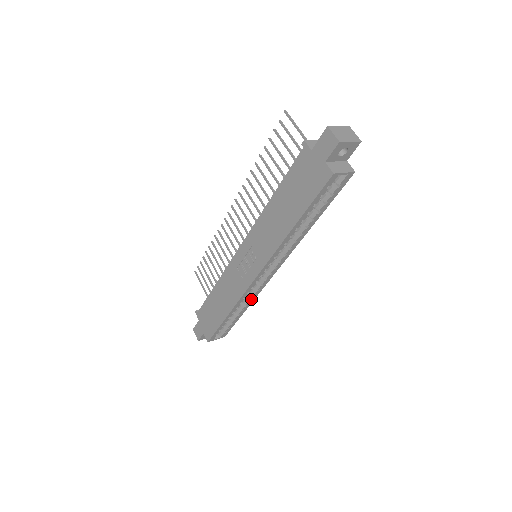
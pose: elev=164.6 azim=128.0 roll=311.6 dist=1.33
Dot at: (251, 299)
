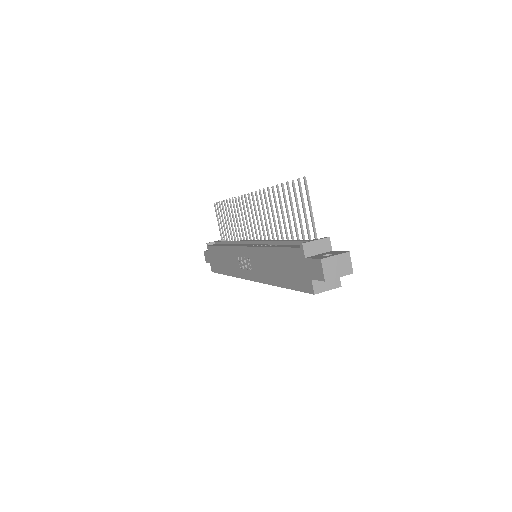
Dot at: occluded
